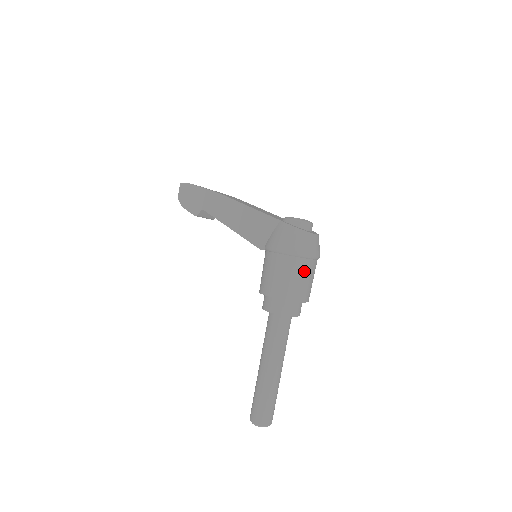
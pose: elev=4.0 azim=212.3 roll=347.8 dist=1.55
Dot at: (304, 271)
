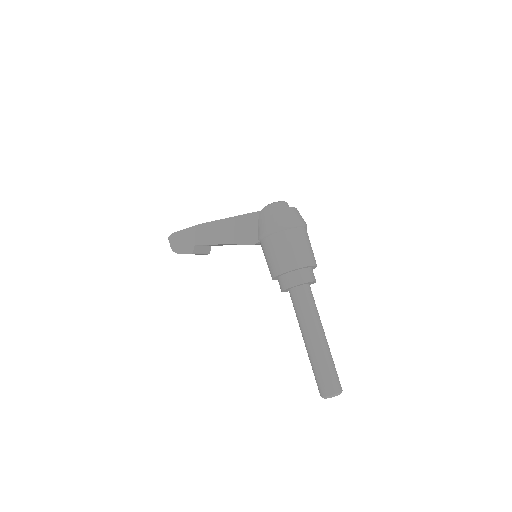
Dot at: (299, 239)
